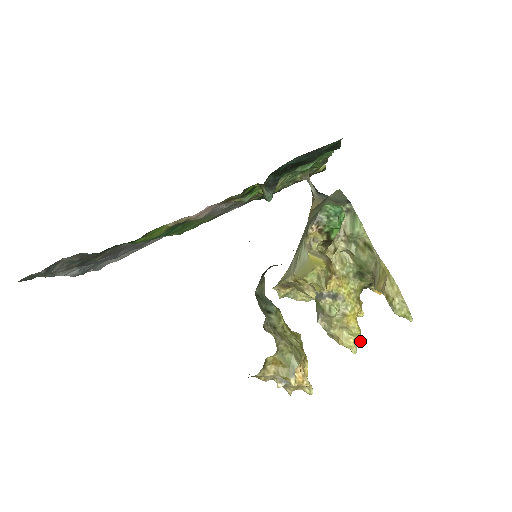
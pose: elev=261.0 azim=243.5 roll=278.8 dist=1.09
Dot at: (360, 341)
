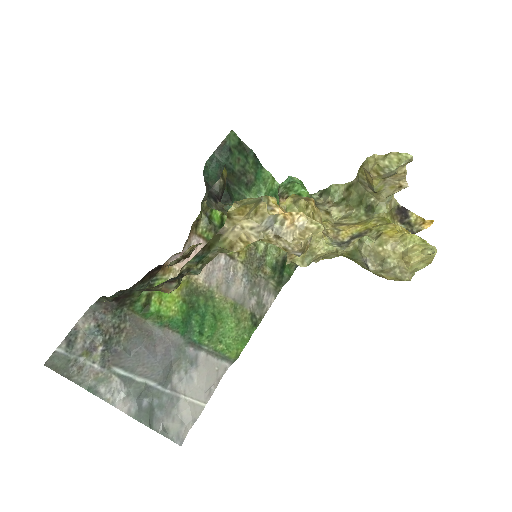
Dot at: (433, 247)
